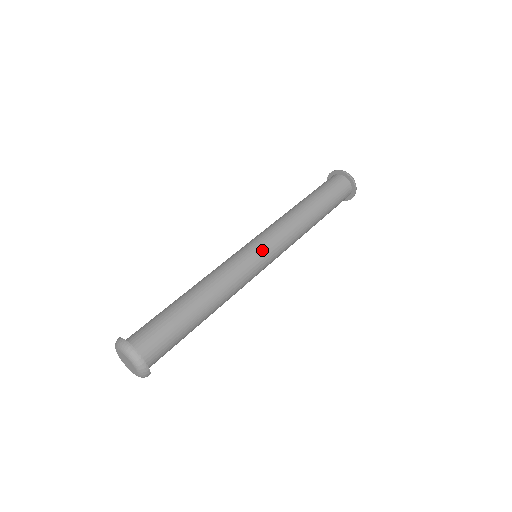
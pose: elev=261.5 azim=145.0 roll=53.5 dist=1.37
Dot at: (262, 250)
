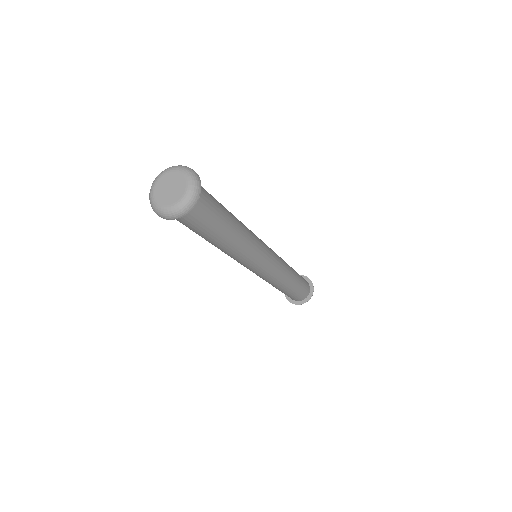
Dot at: (270, 251)
